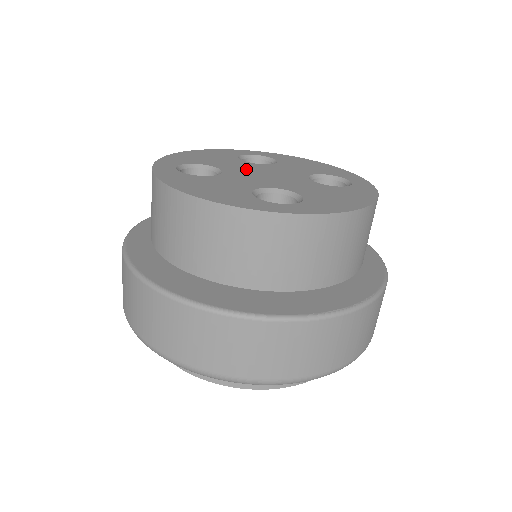
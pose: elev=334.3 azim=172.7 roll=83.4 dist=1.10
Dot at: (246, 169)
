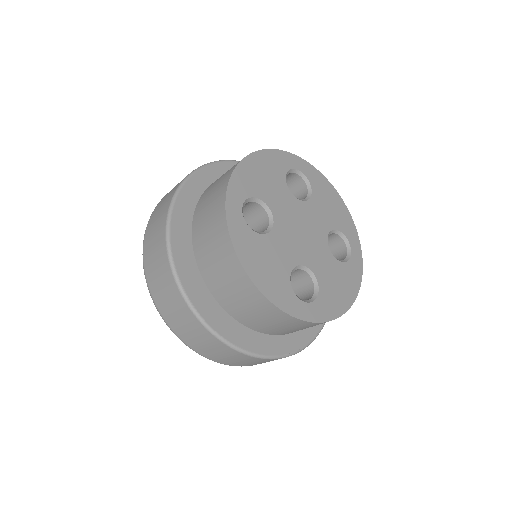
Dot at: (290, 215)
